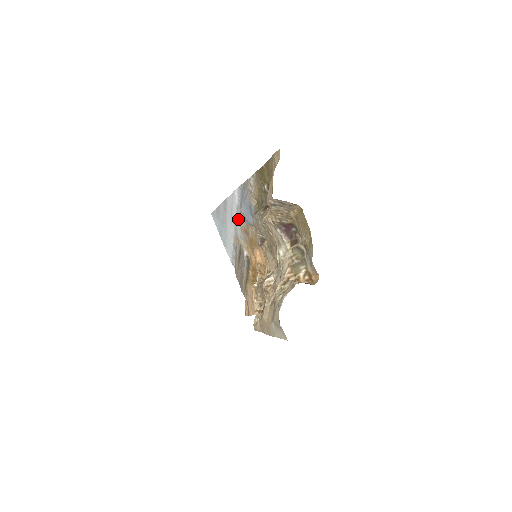
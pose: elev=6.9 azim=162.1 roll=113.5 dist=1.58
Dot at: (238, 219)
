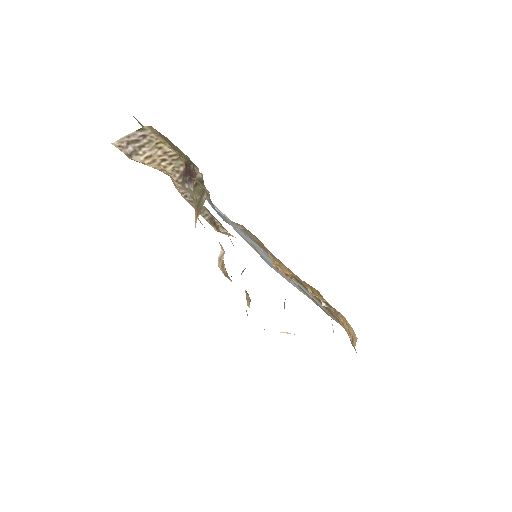
Dot at: (249, 238)
